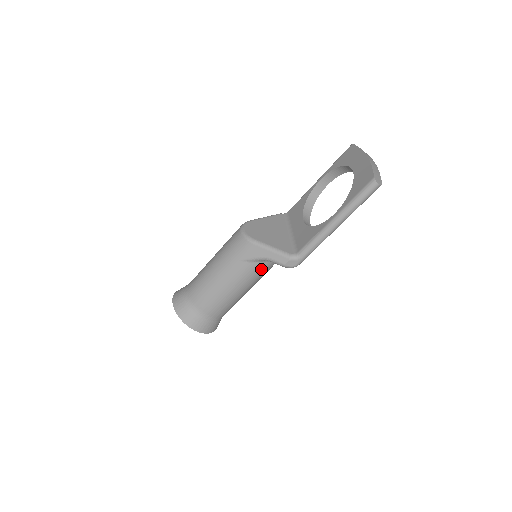
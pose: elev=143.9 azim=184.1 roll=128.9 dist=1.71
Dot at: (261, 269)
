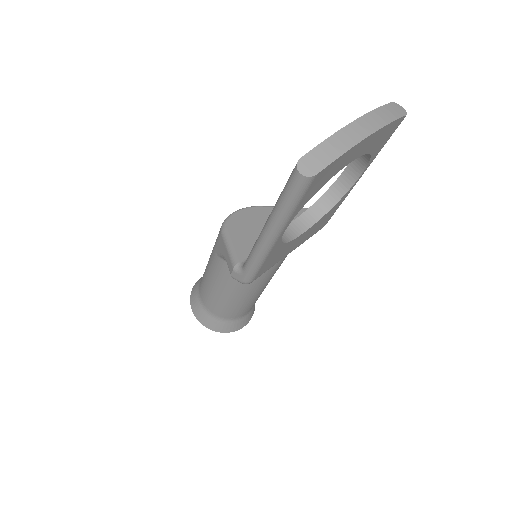
Dot at: occluded
